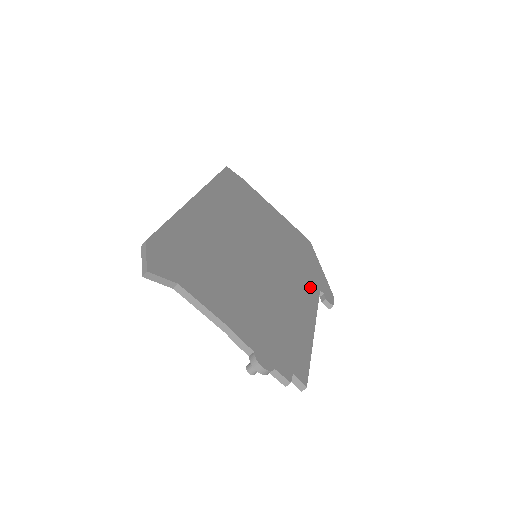
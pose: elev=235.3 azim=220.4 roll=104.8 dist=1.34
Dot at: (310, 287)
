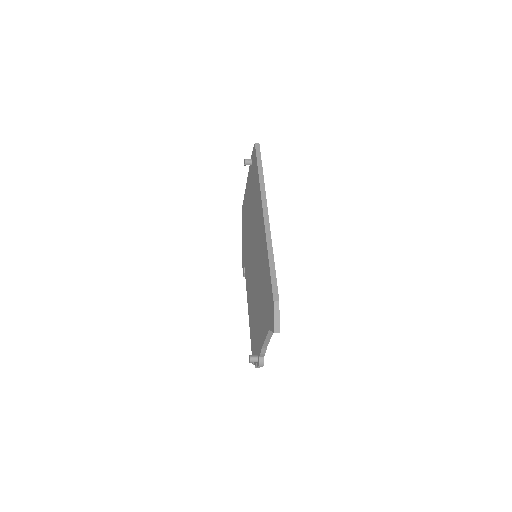
Dot at: occluded
